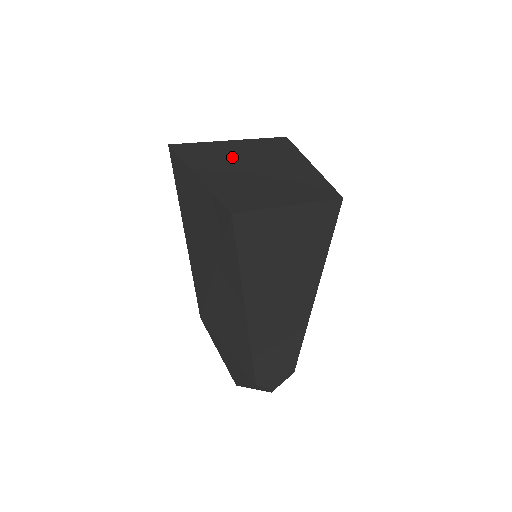
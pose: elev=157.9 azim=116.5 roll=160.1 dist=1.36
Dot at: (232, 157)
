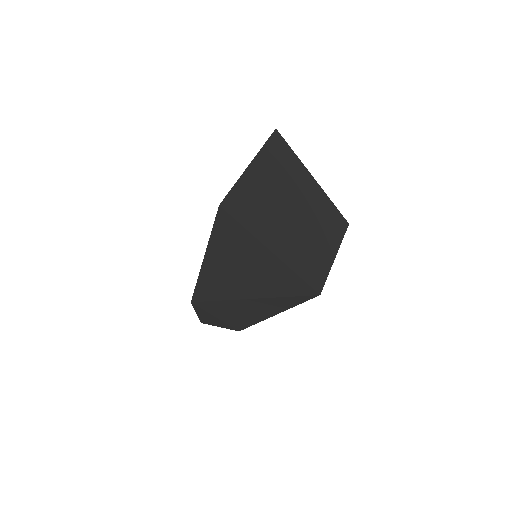
Dot at: (271, 200)
